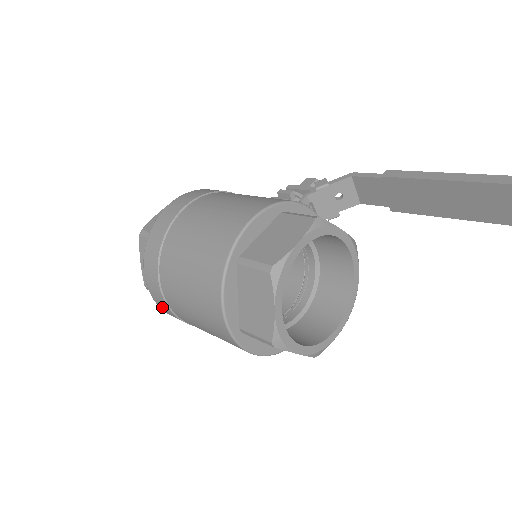
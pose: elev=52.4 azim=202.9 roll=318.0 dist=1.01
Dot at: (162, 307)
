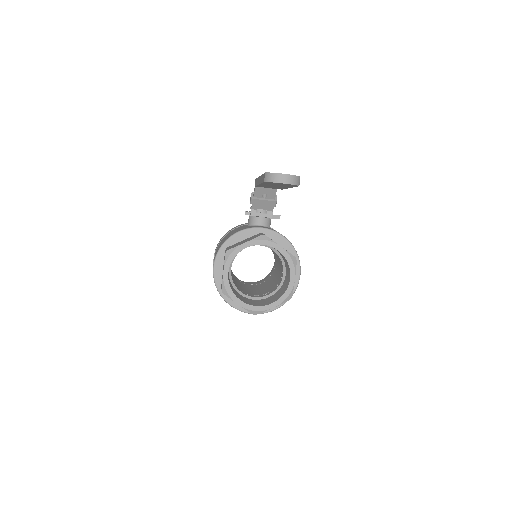
Dot at: occluded
